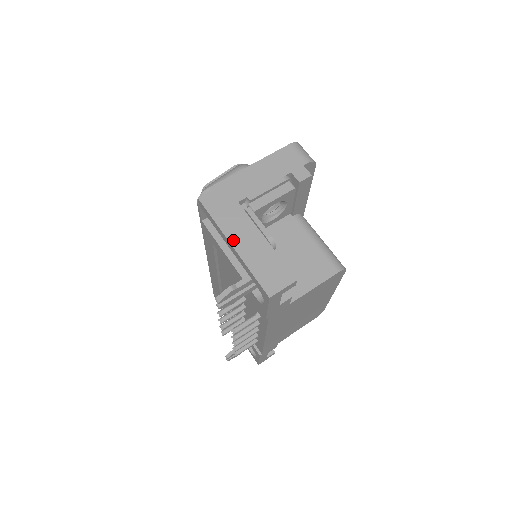
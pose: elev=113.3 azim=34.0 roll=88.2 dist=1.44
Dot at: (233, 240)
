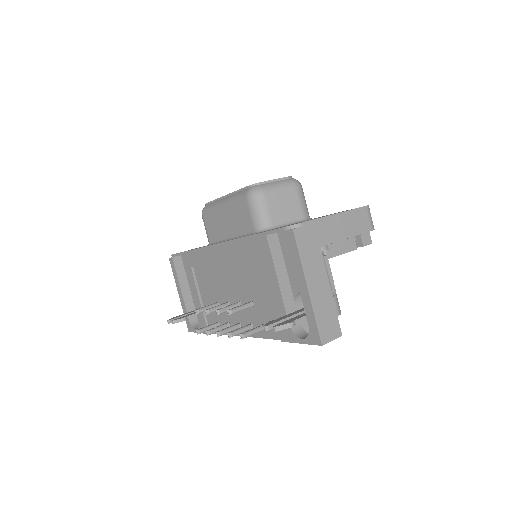
Dot at: (310, 283)
